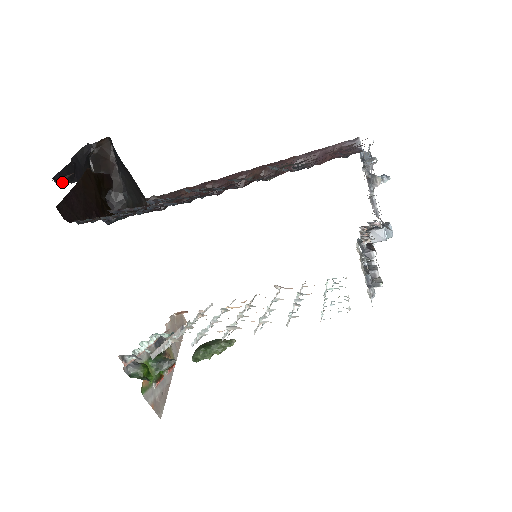
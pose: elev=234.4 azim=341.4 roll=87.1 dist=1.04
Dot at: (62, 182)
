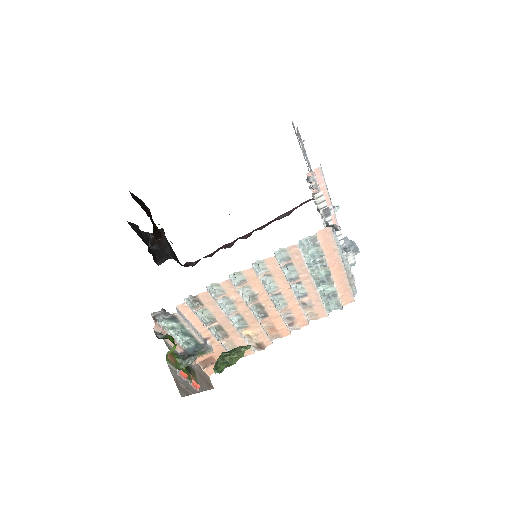
Dot at: (131, 227)
